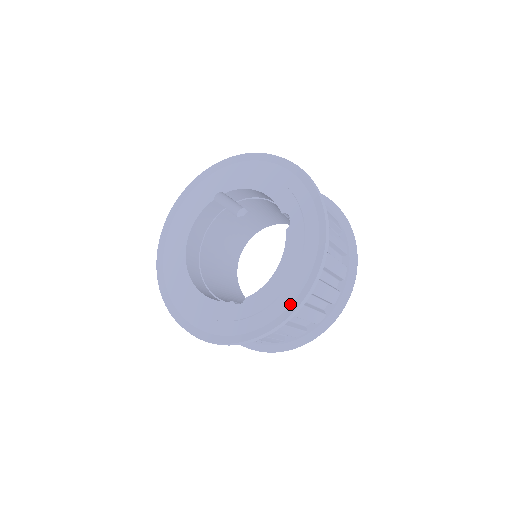
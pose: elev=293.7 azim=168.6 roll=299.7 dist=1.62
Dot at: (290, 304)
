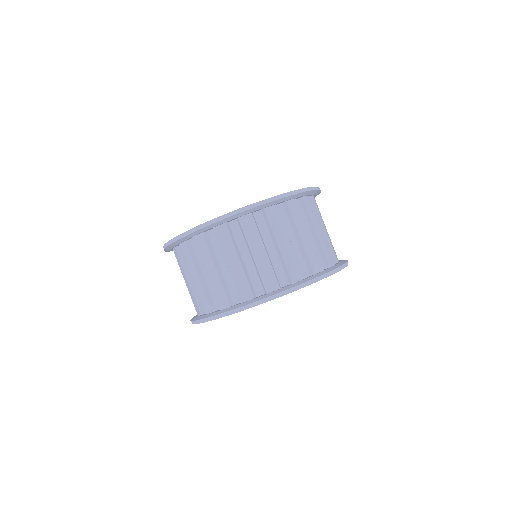
Dot at: occluded
